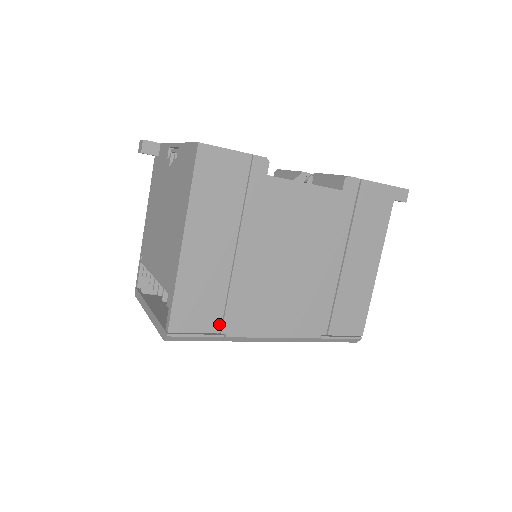
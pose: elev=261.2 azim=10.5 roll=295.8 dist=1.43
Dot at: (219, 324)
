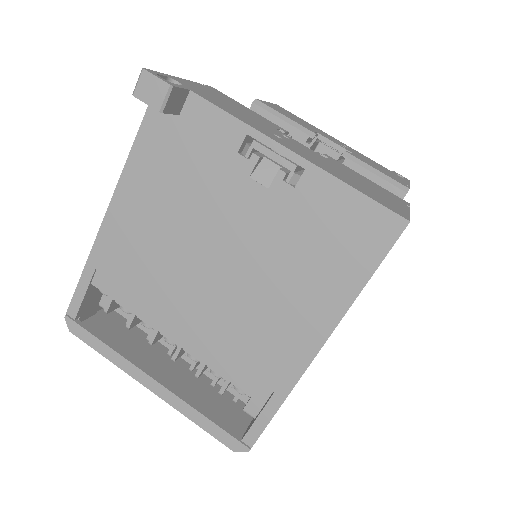
Dot at: occluded
